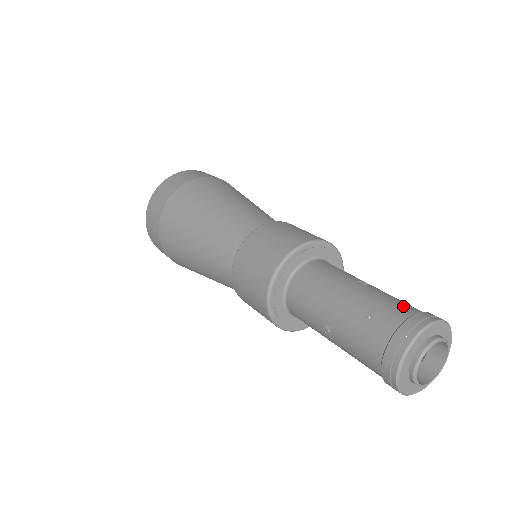
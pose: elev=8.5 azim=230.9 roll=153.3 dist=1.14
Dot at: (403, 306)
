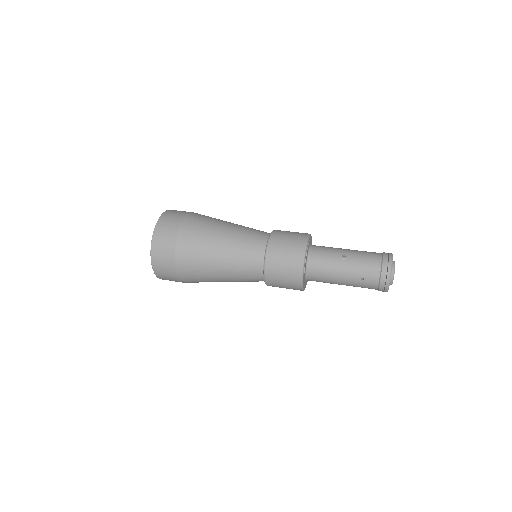
Dot at: occluded
